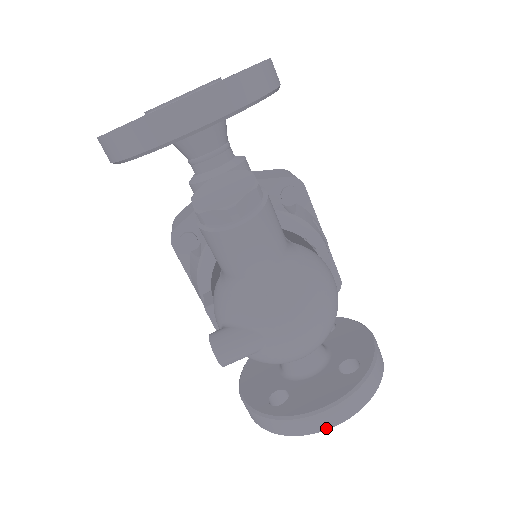
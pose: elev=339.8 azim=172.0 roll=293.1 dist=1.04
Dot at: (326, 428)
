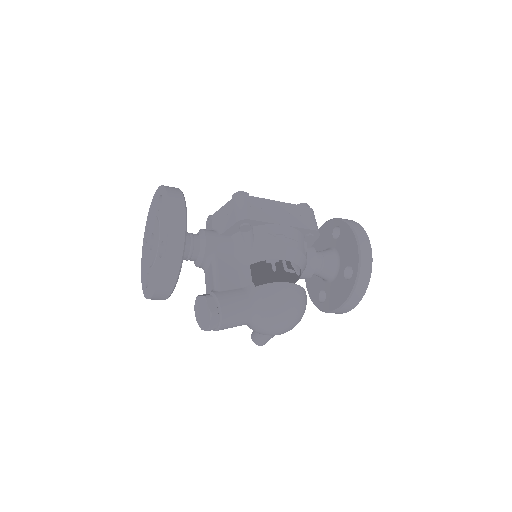
Dot at: (350, 310)
